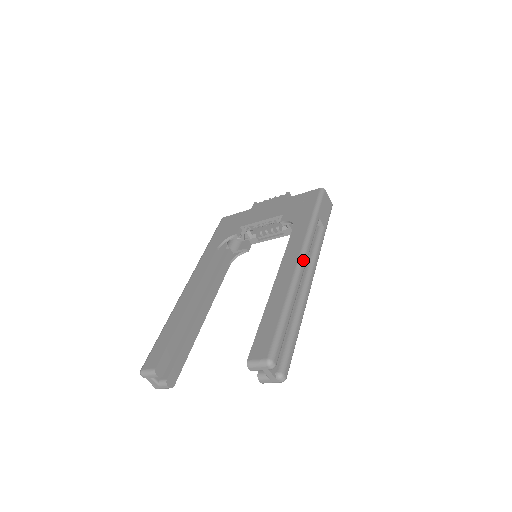
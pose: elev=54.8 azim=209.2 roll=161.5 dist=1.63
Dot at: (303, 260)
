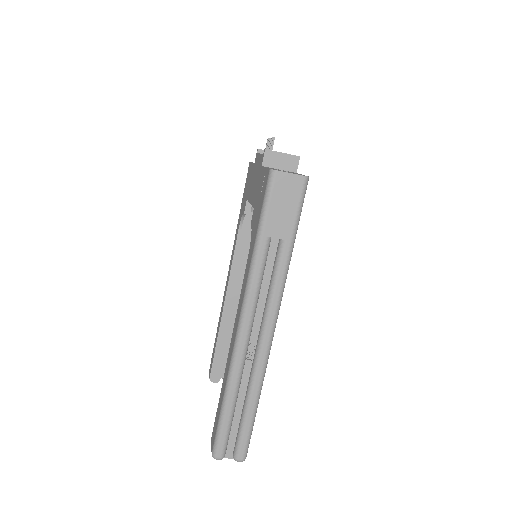
Dot at: (242, 327)
